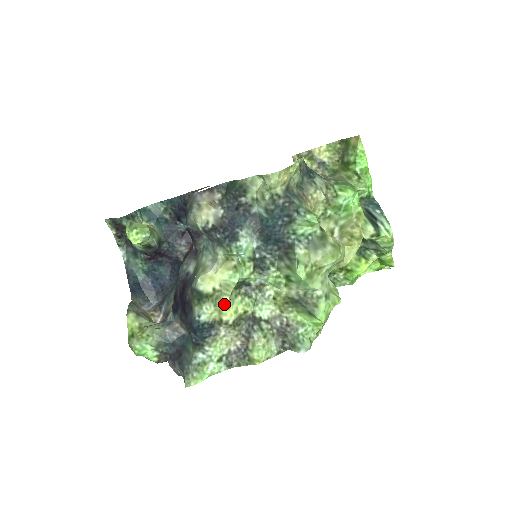
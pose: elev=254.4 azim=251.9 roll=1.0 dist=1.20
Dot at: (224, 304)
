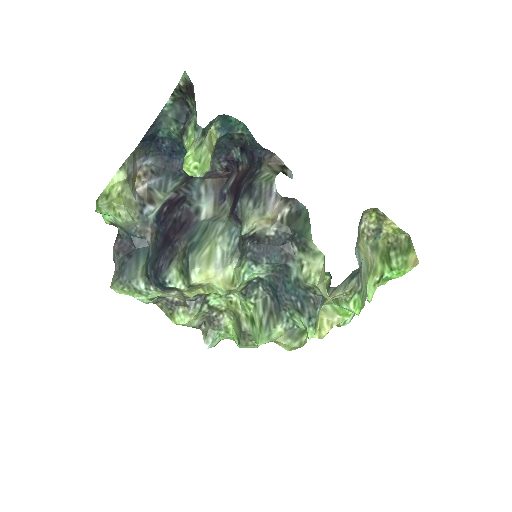
Dot at: (195, 291)
